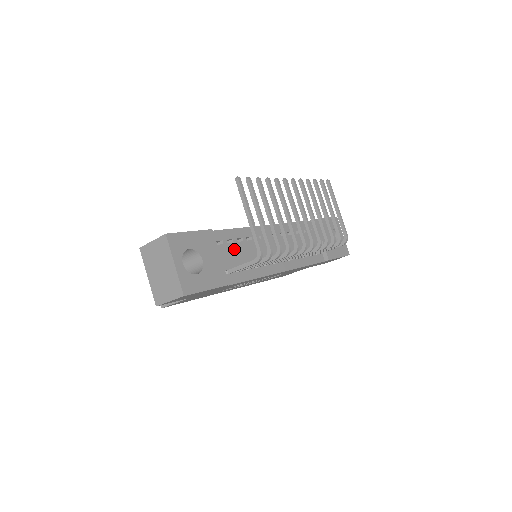
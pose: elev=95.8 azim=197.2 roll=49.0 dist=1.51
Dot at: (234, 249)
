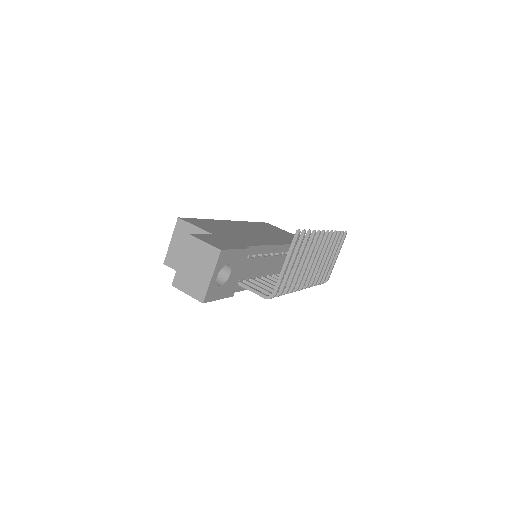
Dot at: (252, 263)
